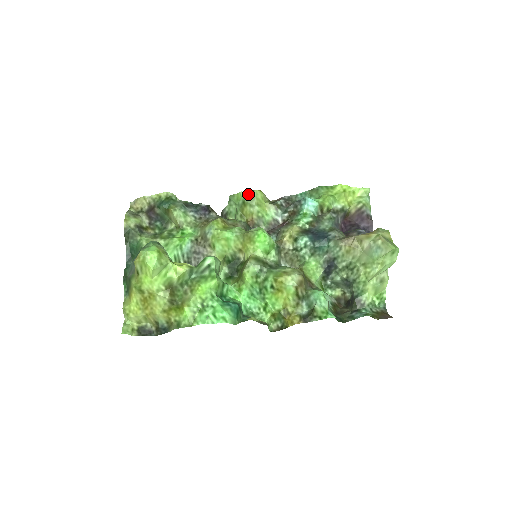
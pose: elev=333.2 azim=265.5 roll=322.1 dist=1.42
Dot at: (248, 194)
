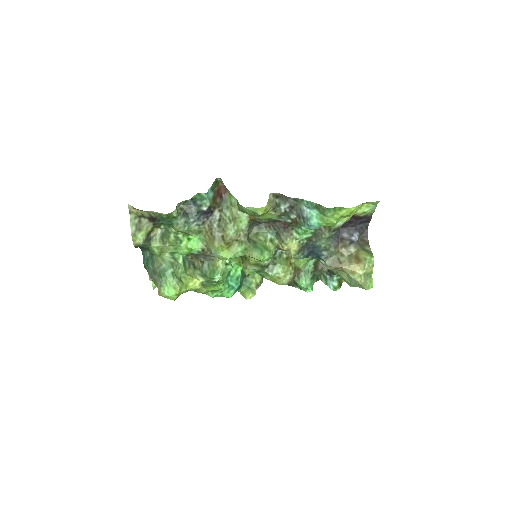
Dot at: (252, 213)
